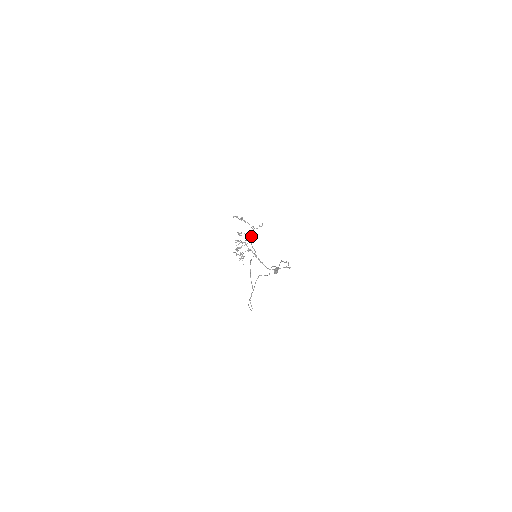
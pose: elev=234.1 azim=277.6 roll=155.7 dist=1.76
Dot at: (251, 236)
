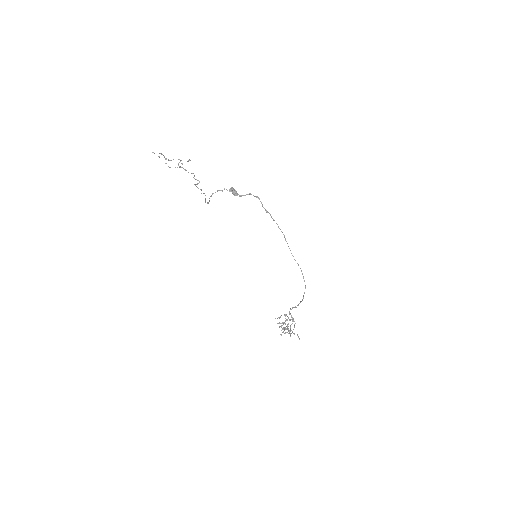
Dot at: occluded
